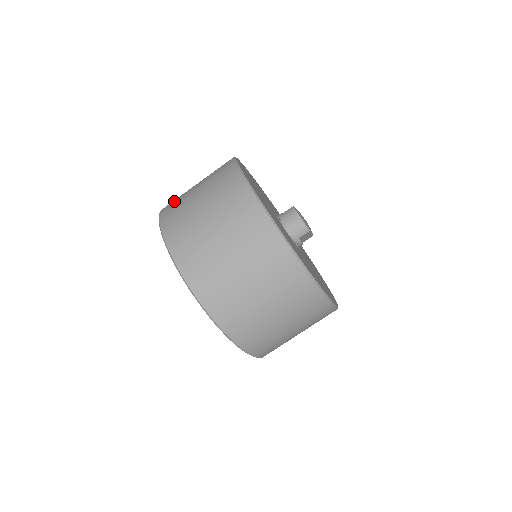
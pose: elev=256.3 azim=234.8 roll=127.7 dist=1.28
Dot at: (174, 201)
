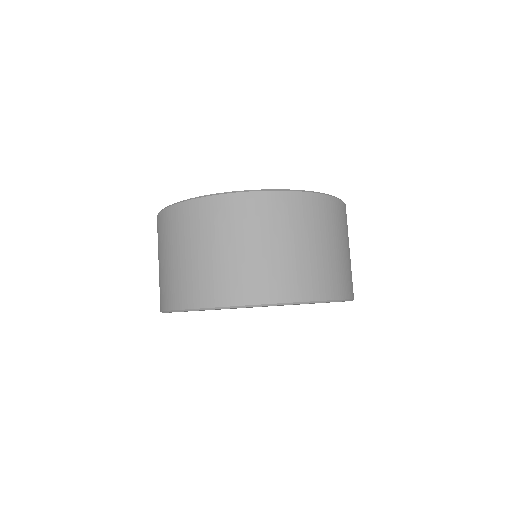
Dot at: (161, 291)
